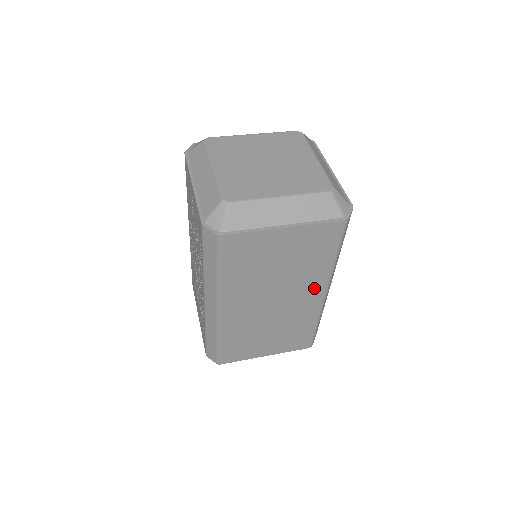
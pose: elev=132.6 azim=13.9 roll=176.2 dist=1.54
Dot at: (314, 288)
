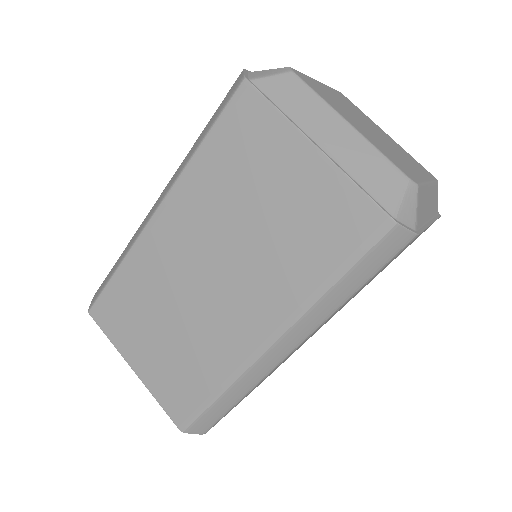
Dot at: (265, 313)
